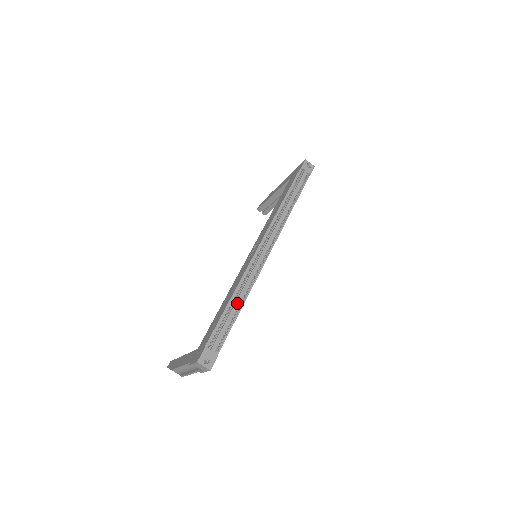
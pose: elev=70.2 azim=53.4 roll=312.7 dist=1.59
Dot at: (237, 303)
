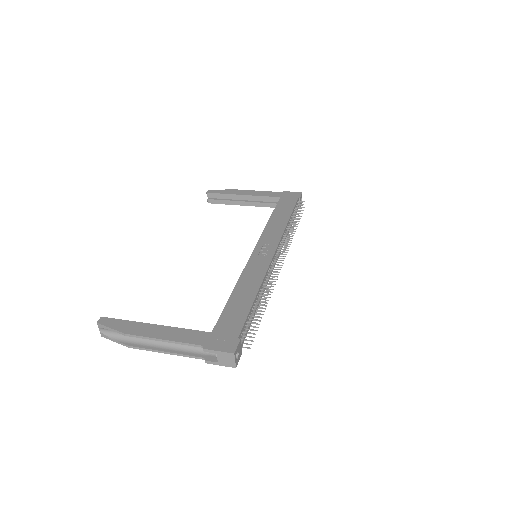
Dot at: (260, 302)
